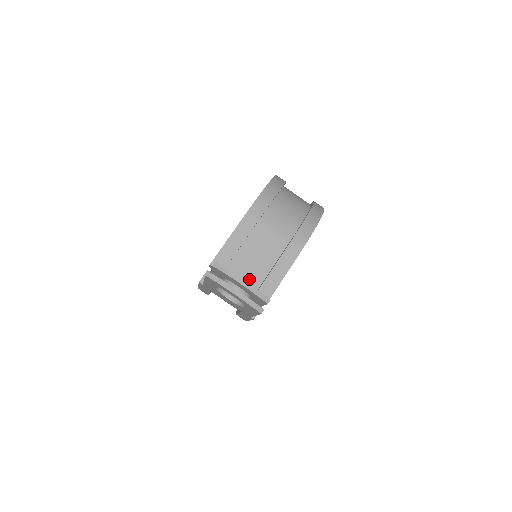
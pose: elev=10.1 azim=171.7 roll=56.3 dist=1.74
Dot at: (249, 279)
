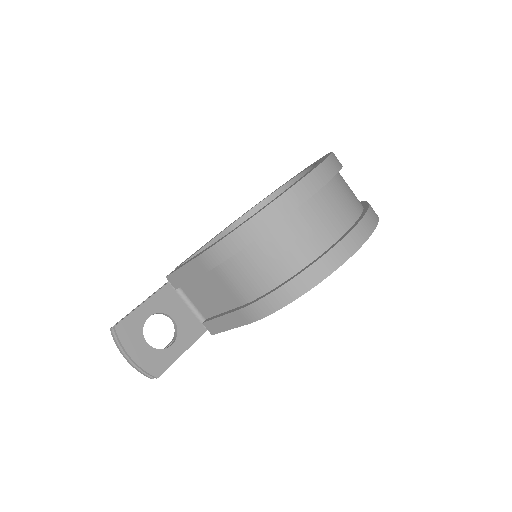
Dot at: (202, 306)
